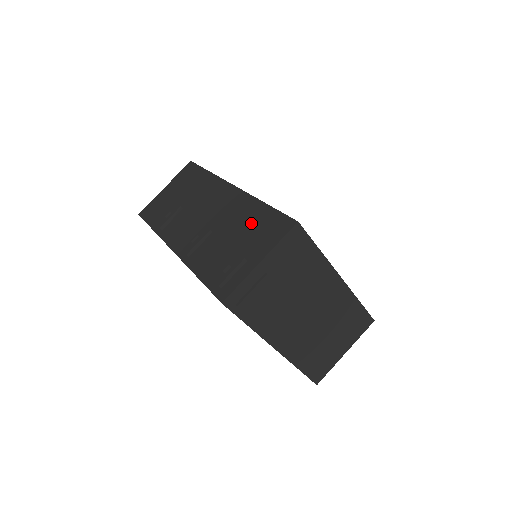
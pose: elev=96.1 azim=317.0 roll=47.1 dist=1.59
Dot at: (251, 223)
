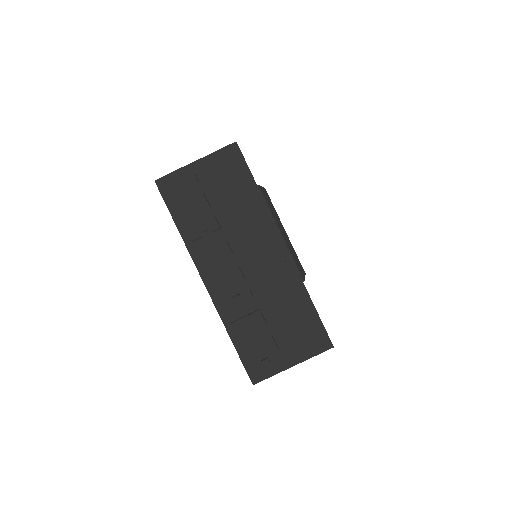
Dot at: (294, 316)
